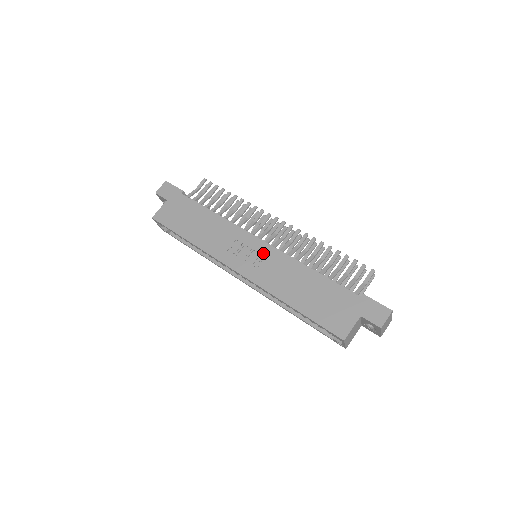
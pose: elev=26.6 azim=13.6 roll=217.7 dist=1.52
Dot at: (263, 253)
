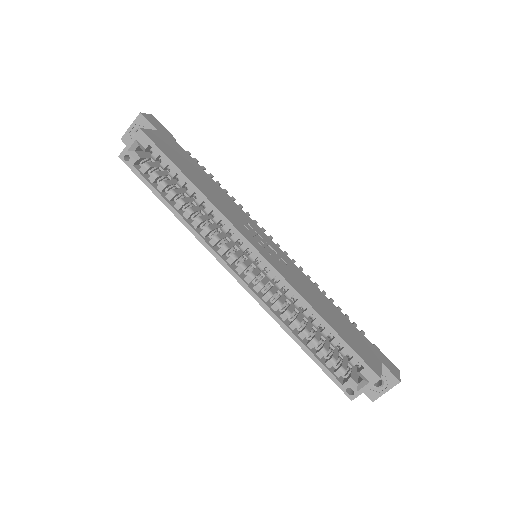
Dot at: (279, 254)
